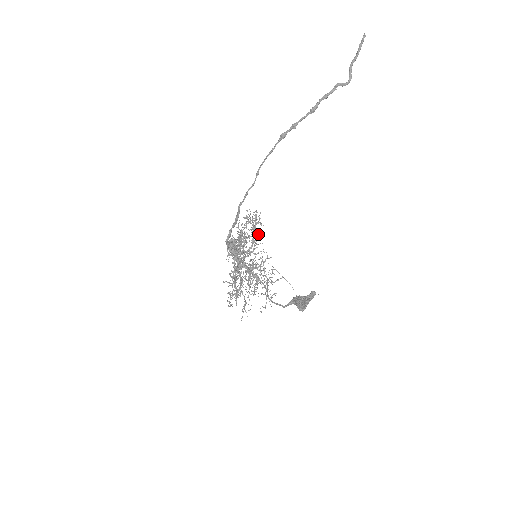
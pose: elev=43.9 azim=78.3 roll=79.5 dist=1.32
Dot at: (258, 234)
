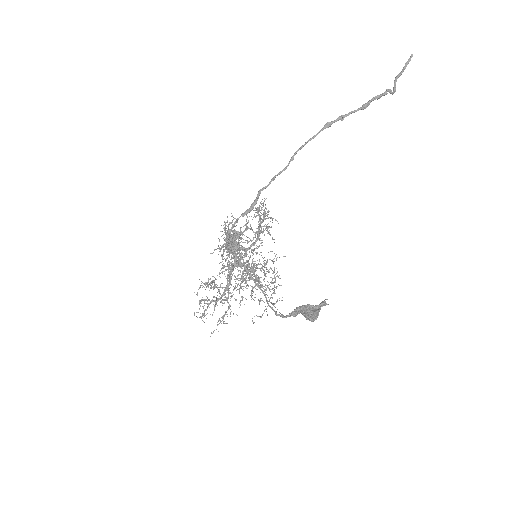
Dot at: occluded
